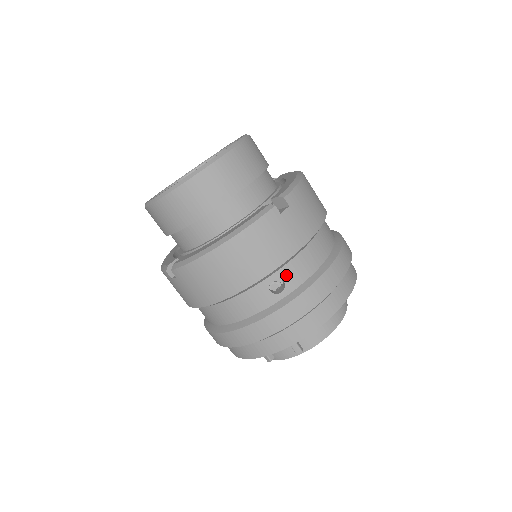
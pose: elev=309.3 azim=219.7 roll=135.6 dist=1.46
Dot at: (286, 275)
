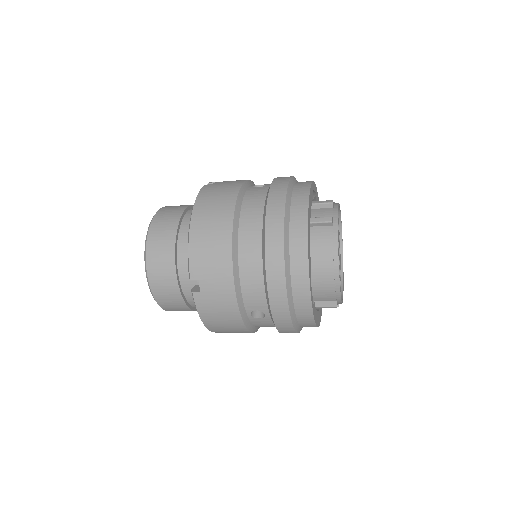
Dot at: (252, 307)
